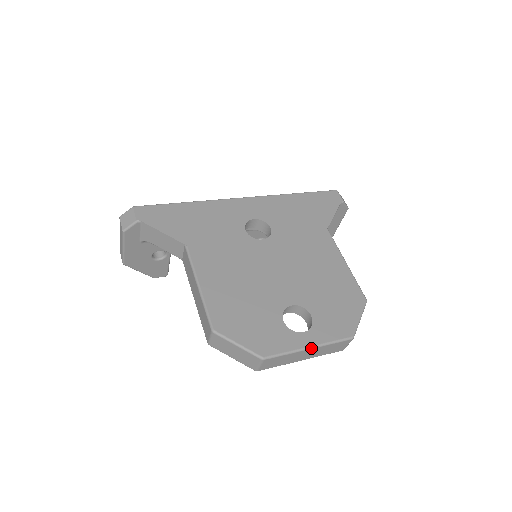
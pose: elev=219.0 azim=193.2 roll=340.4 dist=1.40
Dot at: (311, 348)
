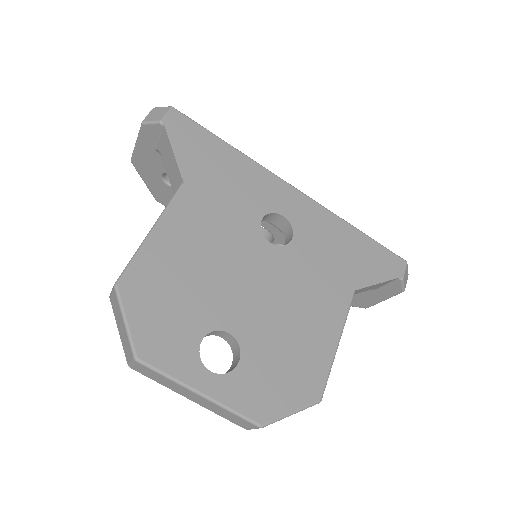
Dot at: (201, 395)
